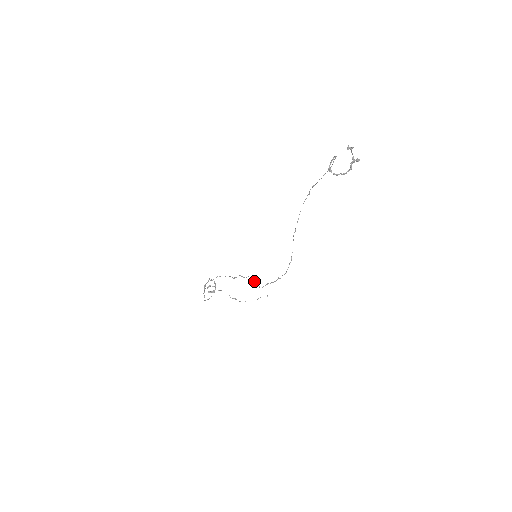
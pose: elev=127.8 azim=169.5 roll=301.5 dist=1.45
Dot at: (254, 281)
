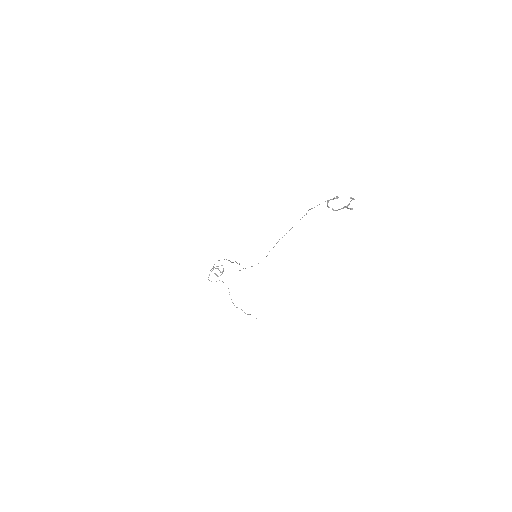
Dot at: occluded
